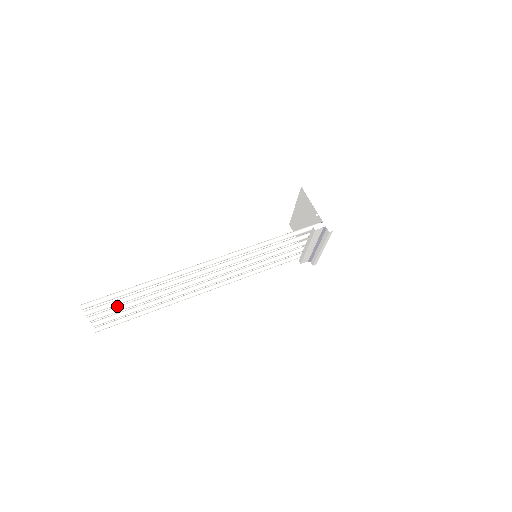
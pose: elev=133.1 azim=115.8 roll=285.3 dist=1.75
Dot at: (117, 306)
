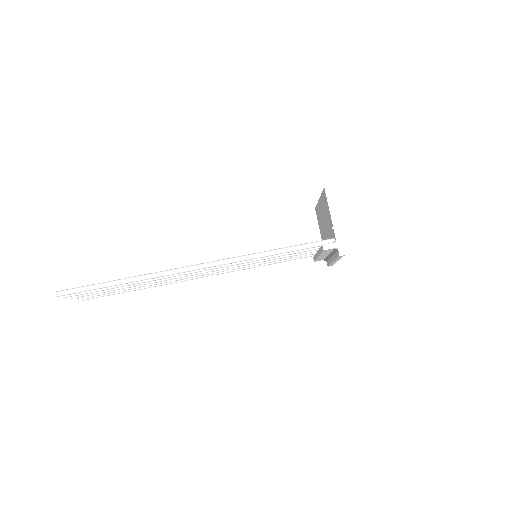
Dot at: occluded
